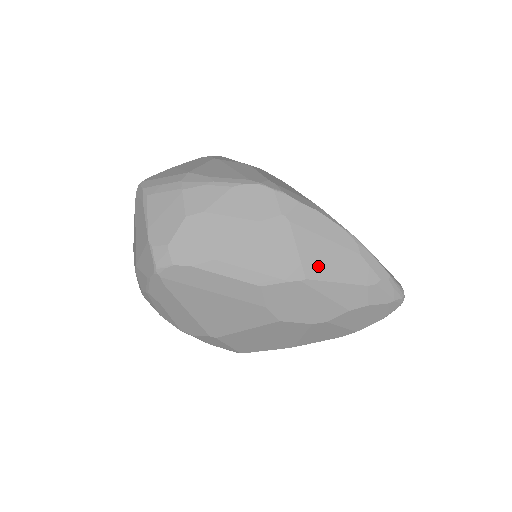
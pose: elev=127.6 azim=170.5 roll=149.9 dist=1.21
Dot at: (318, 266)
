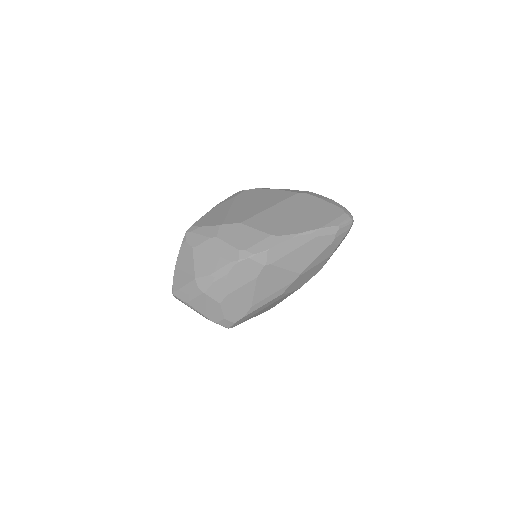
Dot at: (301, 264)
